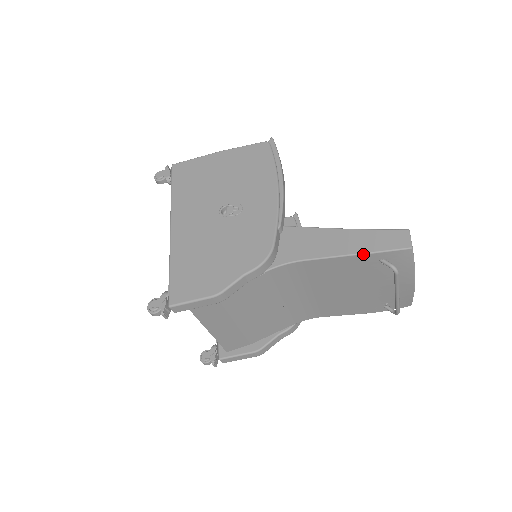
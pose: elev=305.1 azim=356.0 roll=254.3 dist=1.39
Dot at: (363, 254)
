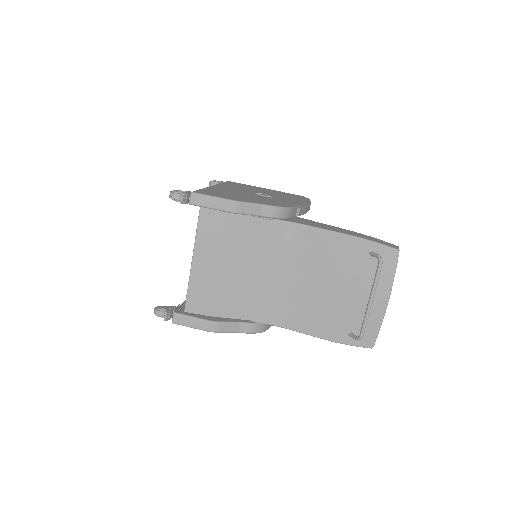
Dot at: (359, 238)
